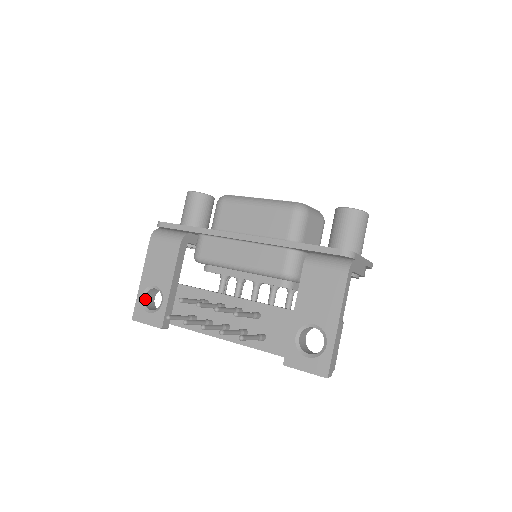
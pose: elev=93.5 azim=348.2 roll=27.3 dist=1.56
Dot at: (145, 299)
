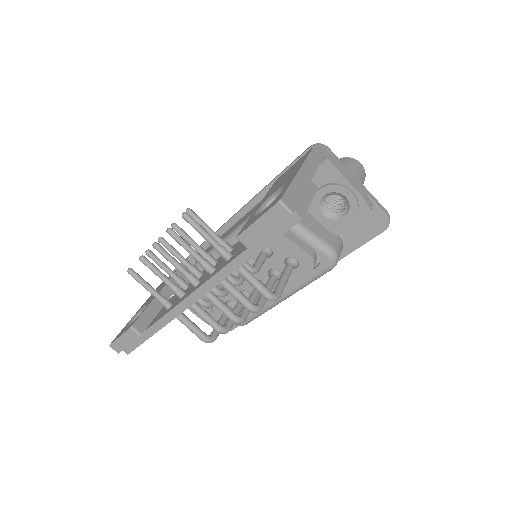
Dot at: occluded
